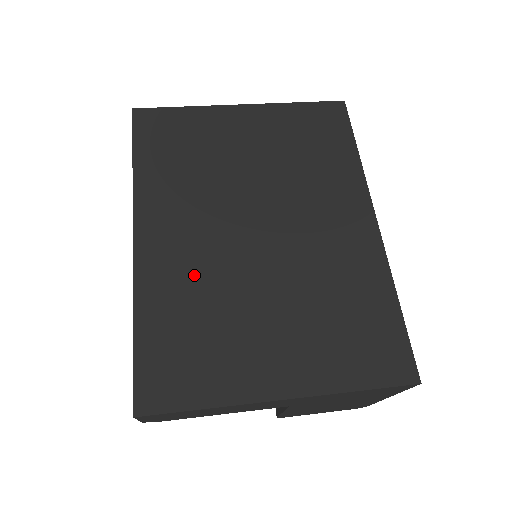
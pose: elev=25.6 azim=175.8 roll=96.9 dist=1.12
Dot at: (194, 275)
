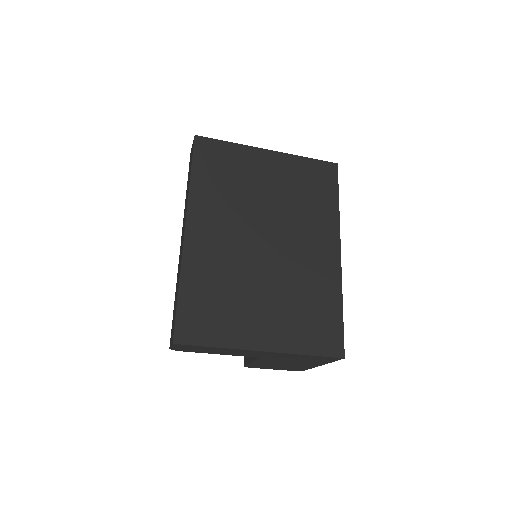
Dot at: (221, 263)
